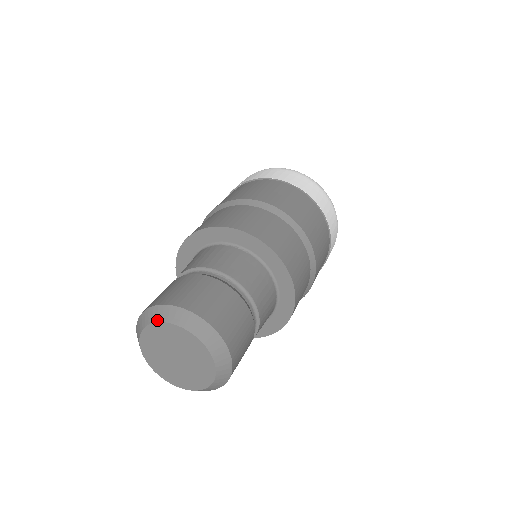
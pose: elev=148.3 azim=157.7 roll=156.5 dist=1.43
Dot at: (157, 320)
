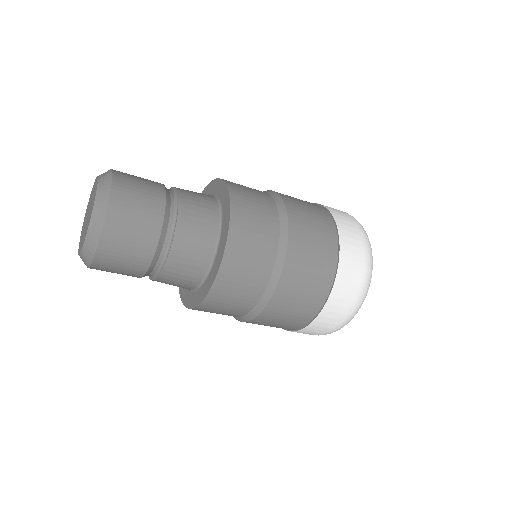
Dot at: occluded
